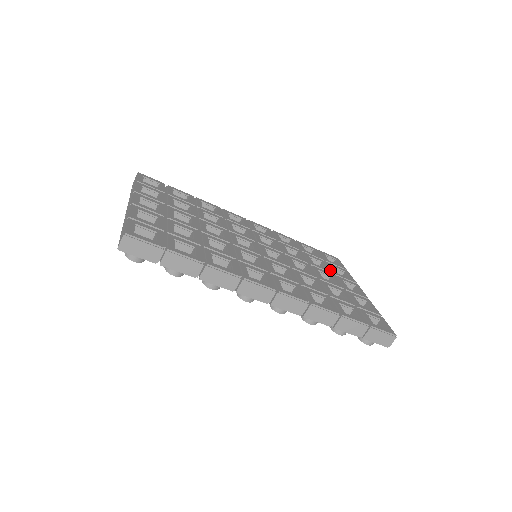
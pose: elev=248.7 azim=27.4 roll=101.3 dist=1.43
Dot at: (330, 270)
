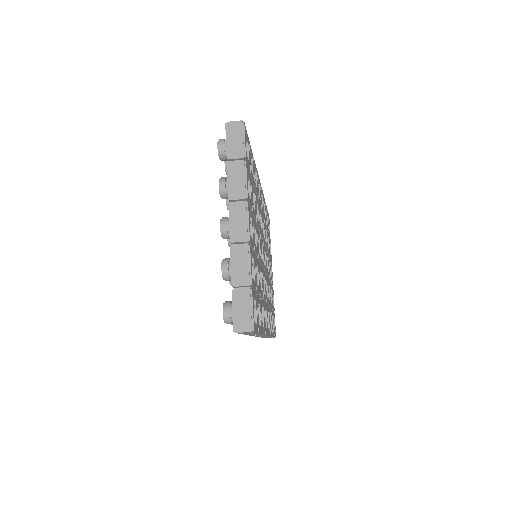
Dot at: occluded
